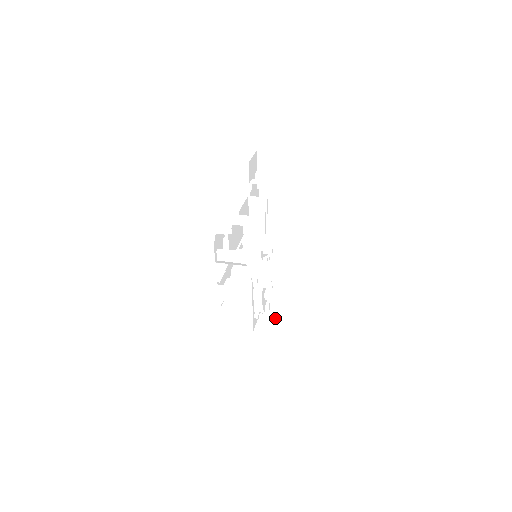
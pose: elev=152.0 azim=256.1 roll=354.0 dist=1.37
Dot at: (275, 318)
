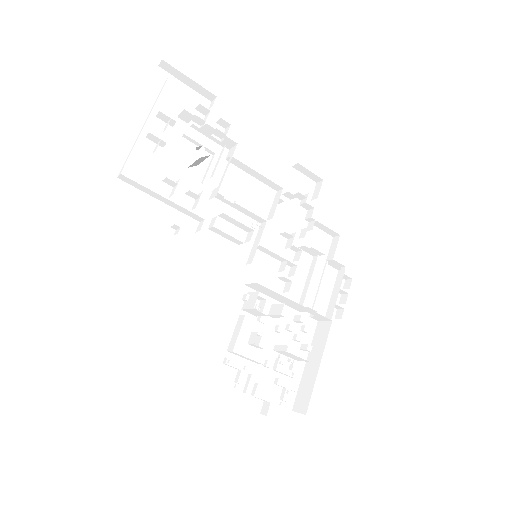
Dot at: occluded
